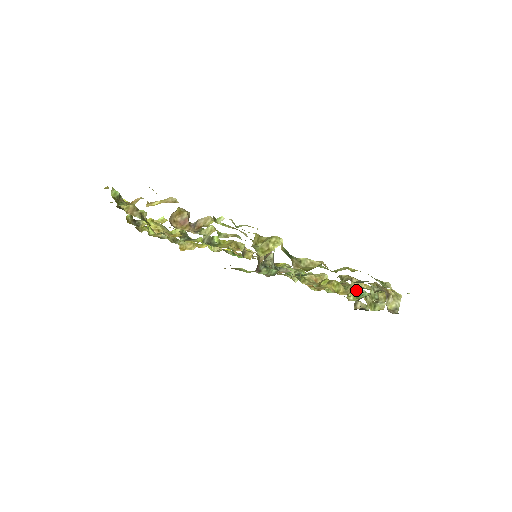
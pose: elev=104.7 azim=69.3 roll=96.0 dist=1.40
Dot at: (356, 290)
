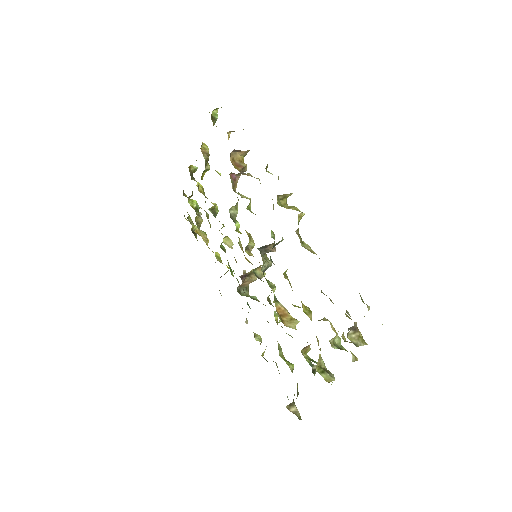
Dot at: (318, 342)
